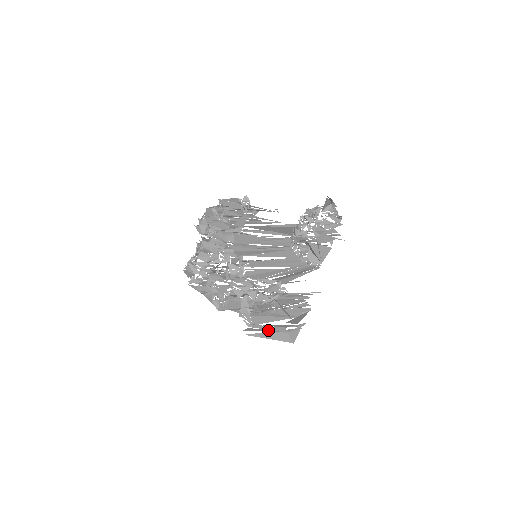
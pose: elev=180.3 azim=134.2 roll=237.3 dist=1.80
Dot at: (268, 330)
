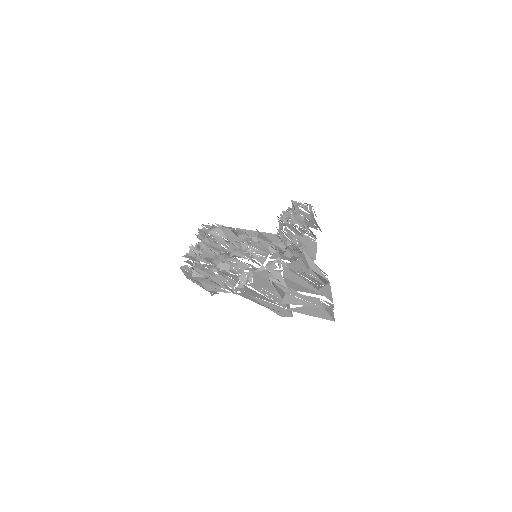
Dot at: (305, 302)
